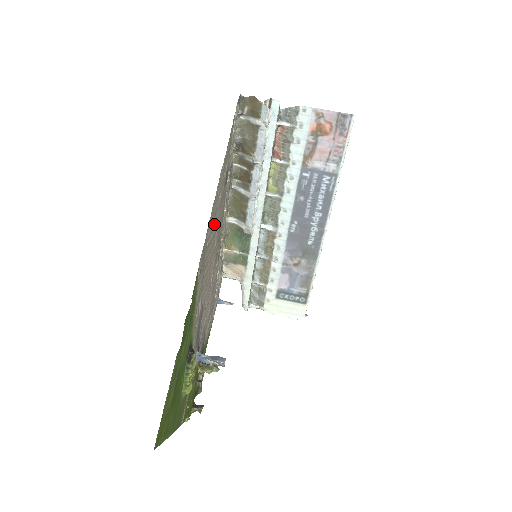
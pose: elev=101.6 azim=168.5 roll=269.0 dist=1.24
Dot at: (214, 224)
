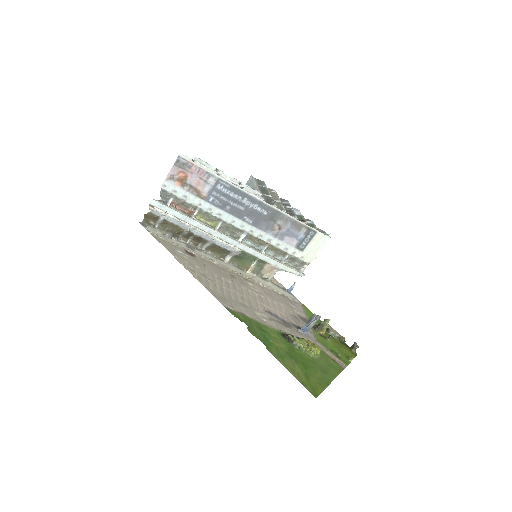
Dot at: (212, 279)
